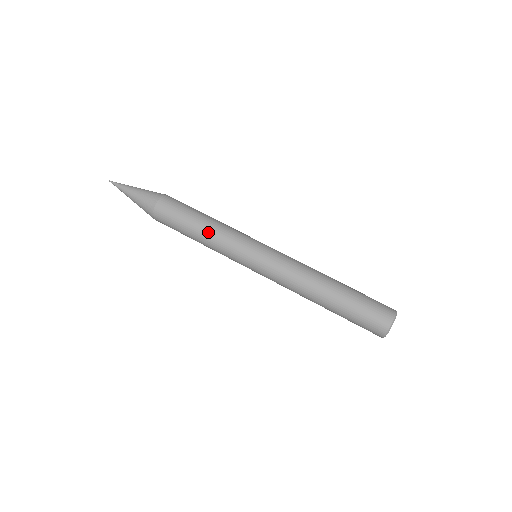
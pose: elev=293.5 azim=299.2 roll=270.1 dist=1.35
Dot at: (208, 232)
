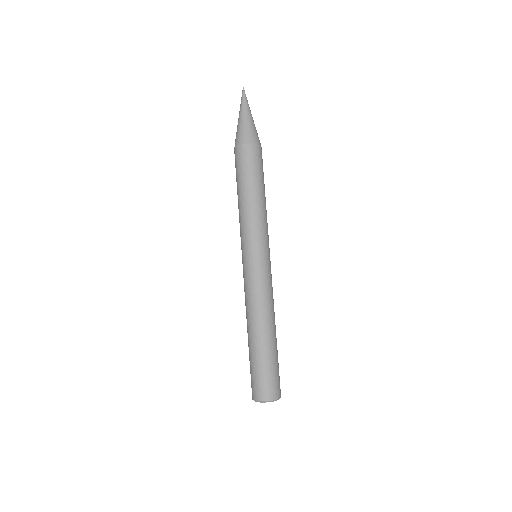
Dot at: (238, 208)
